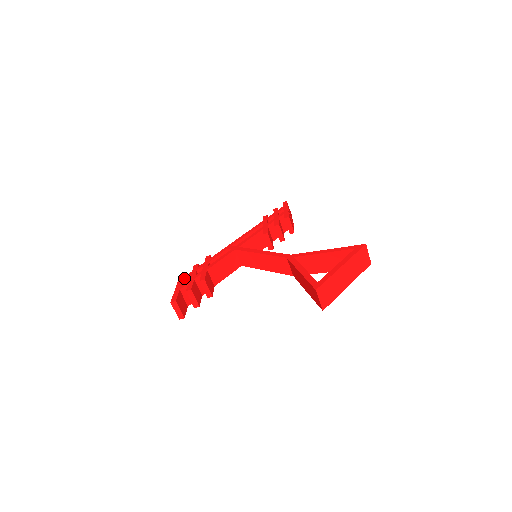
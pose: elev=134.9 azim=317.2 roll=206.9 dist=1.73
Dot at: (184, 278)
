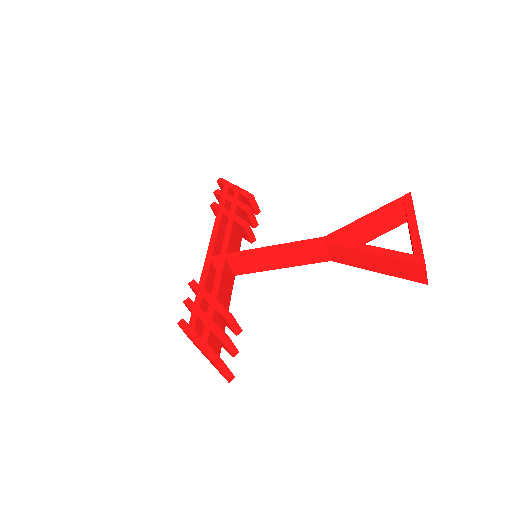
Dot at: (192, 325)
